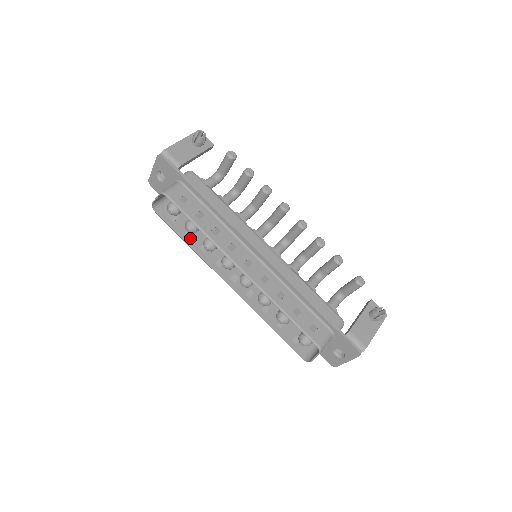
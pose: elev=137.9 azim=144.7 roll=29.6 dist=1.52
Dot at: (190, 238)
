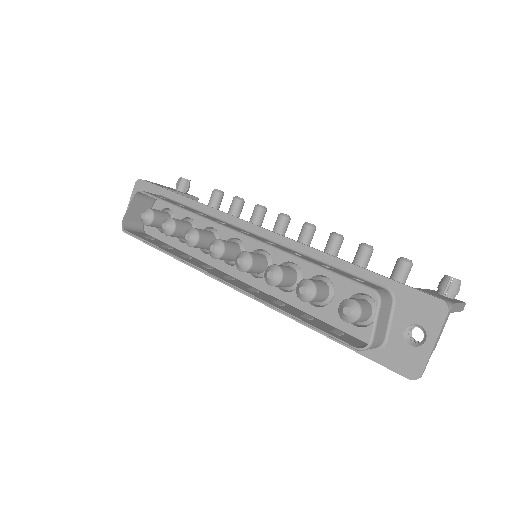
Dot at: (167, 249)
